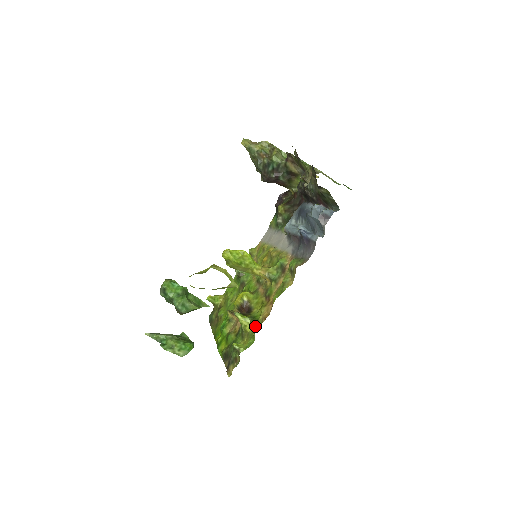
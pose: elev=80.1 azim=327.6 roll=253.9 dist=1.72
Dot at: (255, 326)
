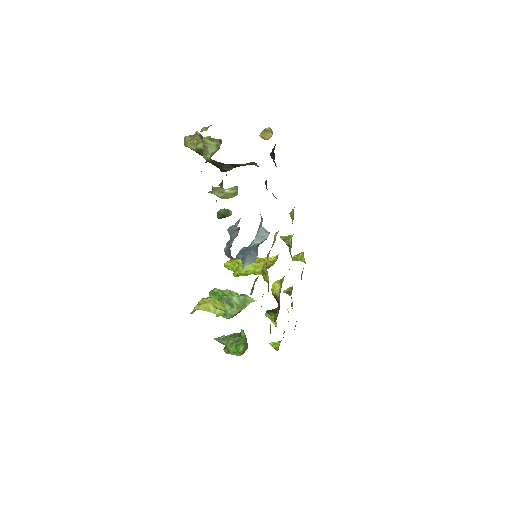
Dot at: occluded
